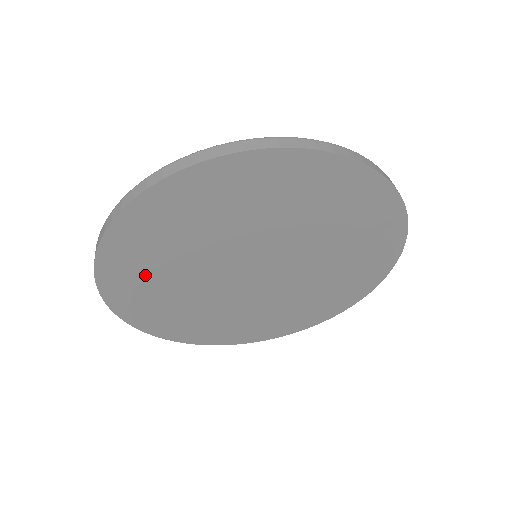
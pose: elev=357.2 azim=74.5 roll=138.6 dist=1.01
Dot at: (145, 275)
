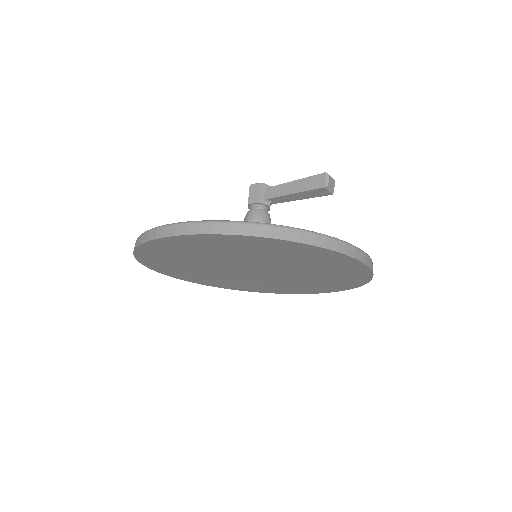
Dot at: (190, 274)
